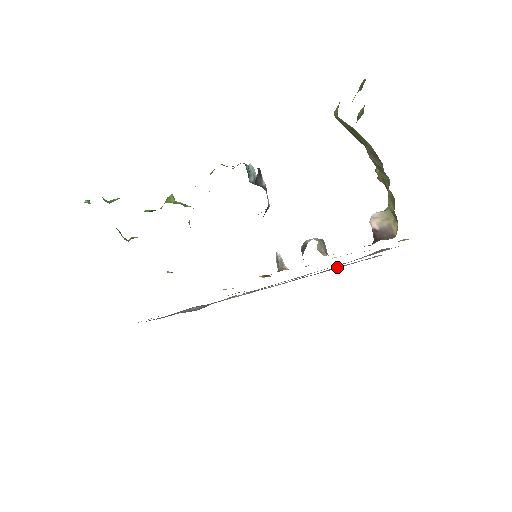
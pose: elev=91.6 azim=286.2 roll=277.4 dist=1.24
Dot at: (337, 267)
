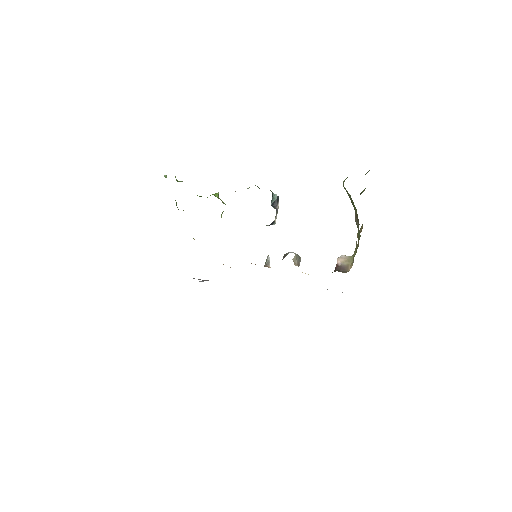
Dot at: occluded
